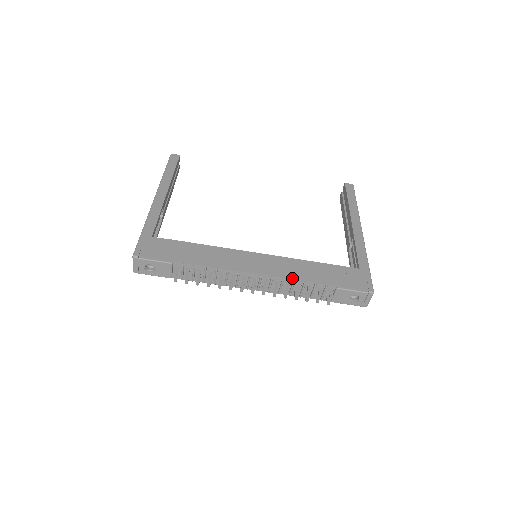
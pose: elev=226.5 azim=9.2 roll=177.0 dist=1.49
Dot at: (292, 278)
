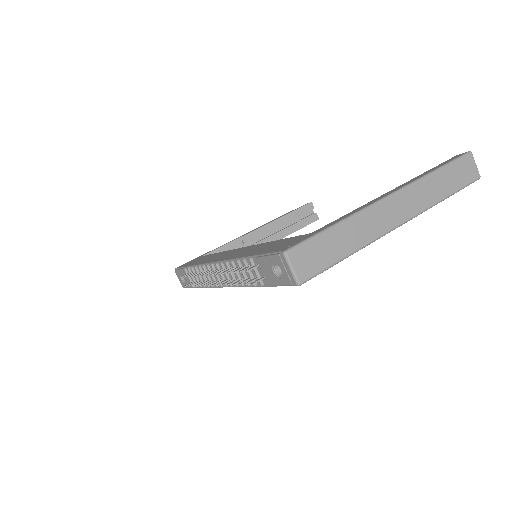
Dot at: (232, 258)
